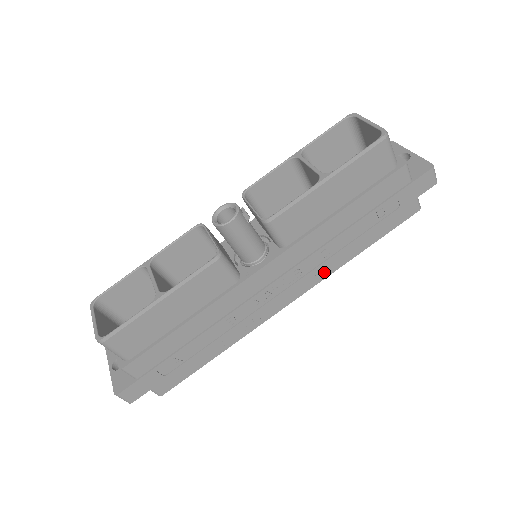
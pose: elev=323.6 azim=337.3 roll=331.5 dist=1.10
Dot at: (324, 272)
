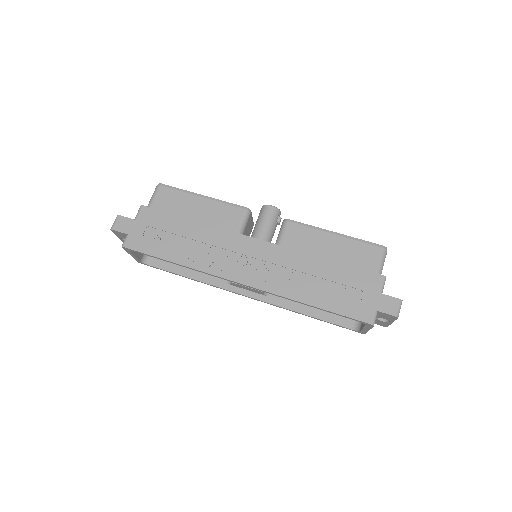
Dot at: (279, 288)
